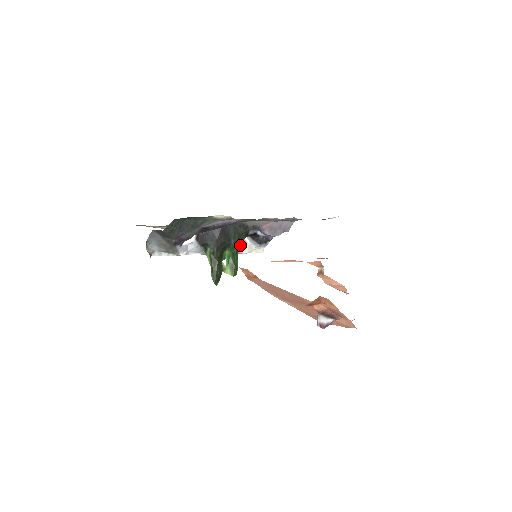
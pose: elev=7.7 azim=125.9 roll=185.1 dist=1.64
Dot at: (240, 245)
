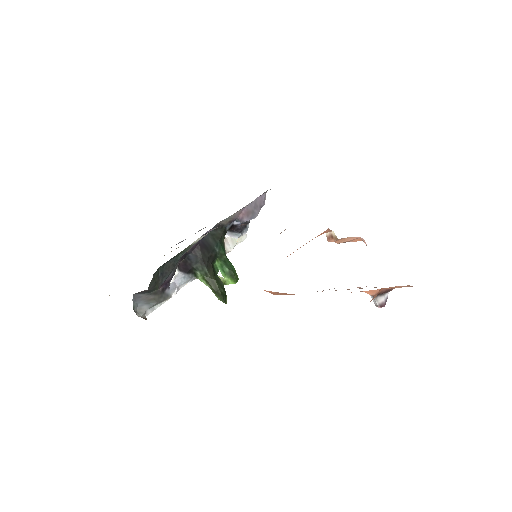
Dot at: (224, 246)
